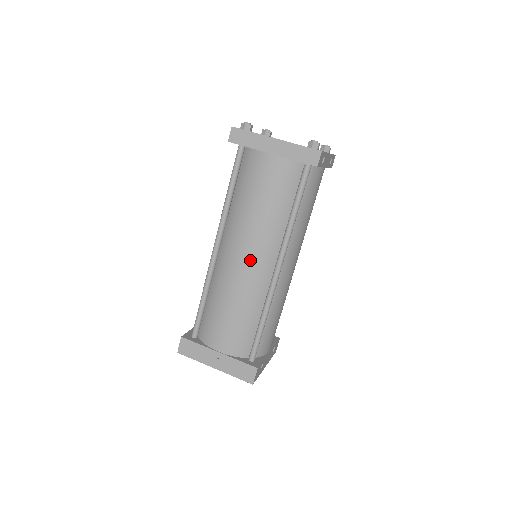
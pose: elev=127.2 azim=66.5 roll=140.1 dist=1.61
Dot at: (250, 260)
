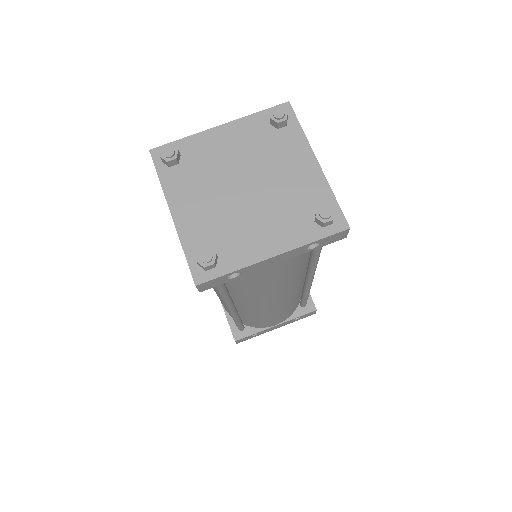
Dot at: occluded
